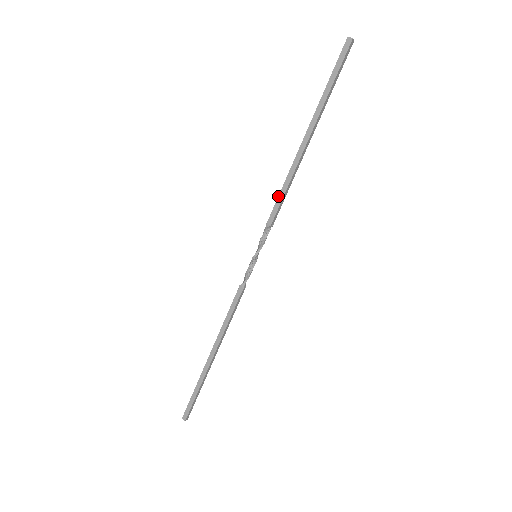
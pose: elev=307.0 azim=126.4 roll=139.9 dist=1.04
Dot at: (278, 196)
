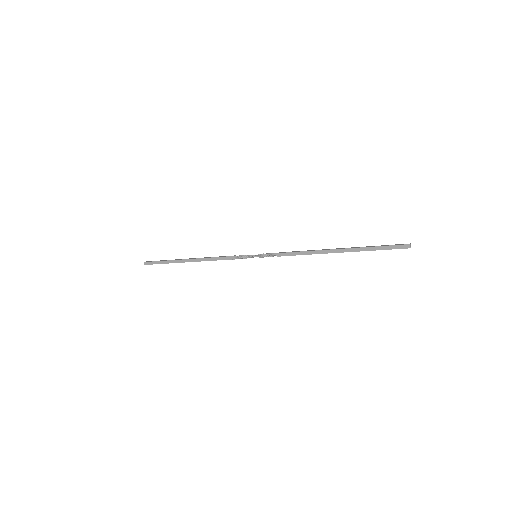
Dot at: (296, 252)
